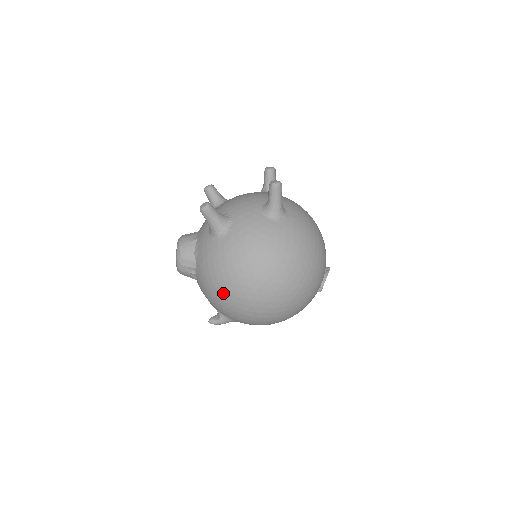
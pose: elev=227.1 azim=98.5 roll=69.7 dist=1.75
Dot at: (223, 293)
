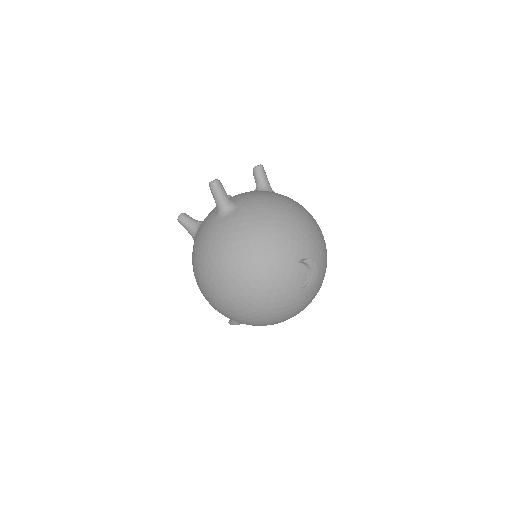
Dot at: (201, 292)
